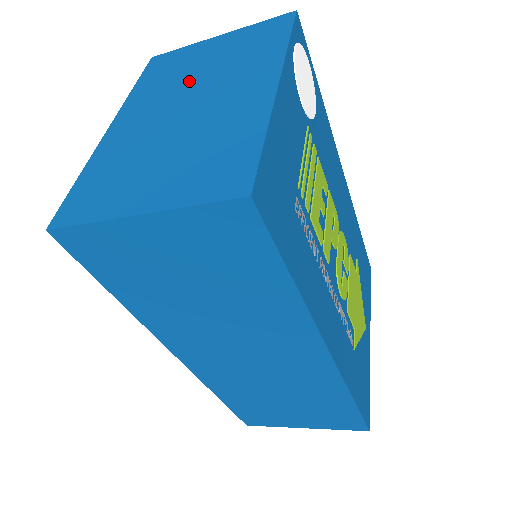
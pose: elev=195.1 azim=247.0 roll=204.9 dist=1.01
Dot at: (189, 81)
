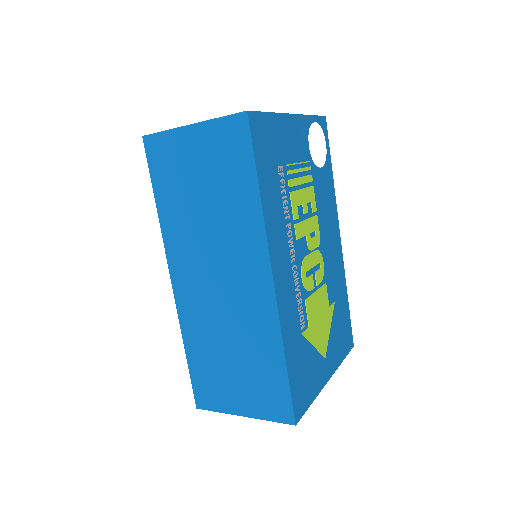
Dot at: occluded
